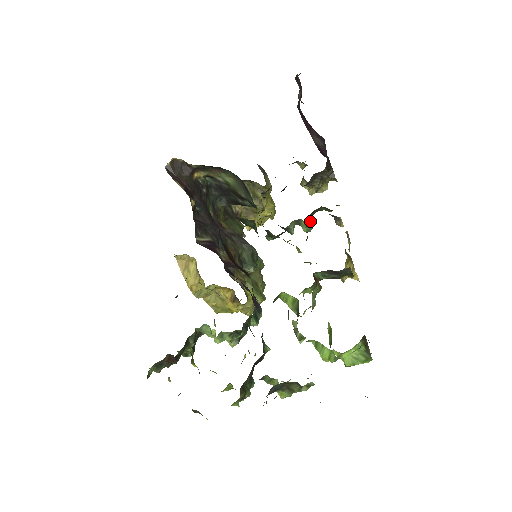
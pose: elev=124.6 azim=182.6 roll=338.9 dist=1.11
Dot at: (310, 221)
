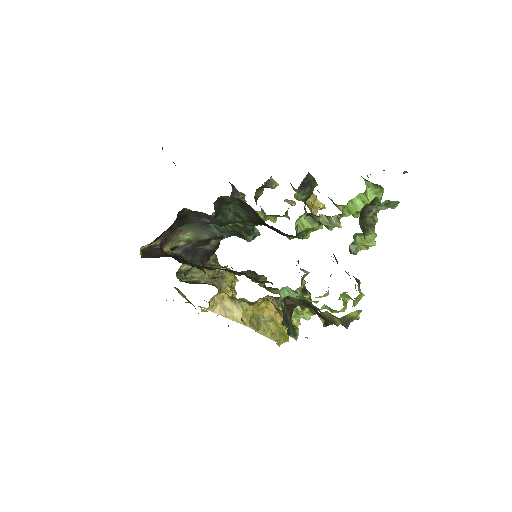
Dot at: occluded
